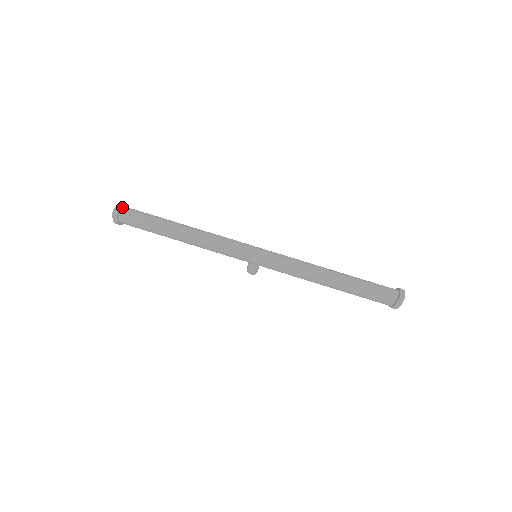
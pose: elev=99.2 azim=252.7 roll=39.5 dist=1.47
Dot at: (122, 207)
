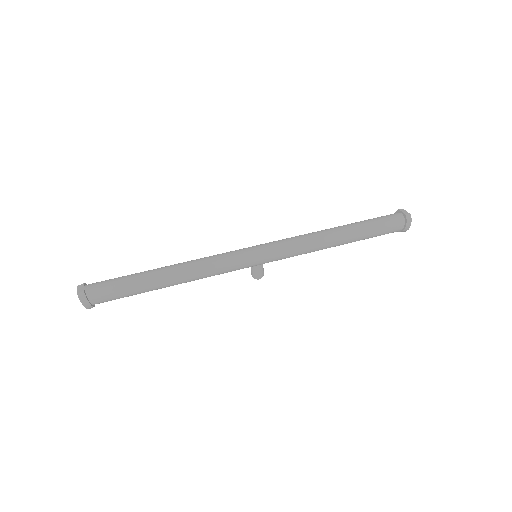
Dot at: (85, 286)
